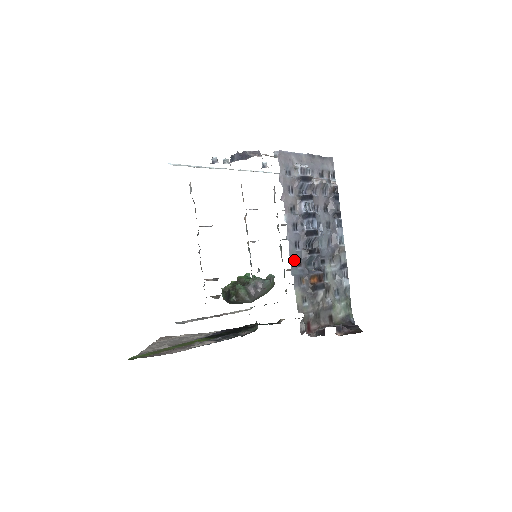
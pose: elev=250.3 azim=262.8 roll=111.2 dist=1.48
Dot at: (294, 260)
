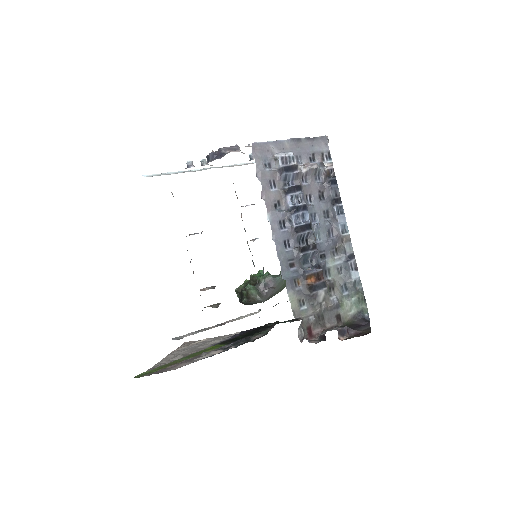
Dot at: (284, 262)
